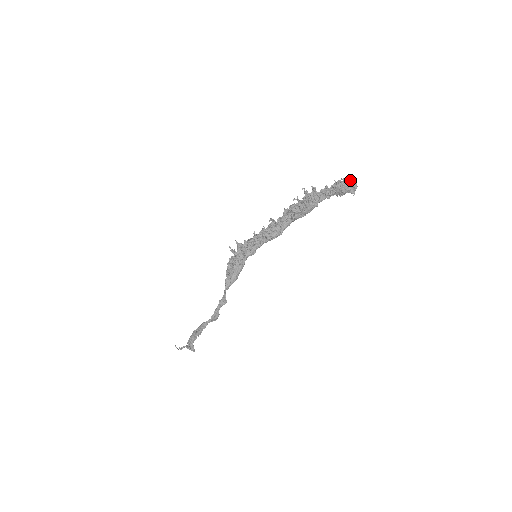
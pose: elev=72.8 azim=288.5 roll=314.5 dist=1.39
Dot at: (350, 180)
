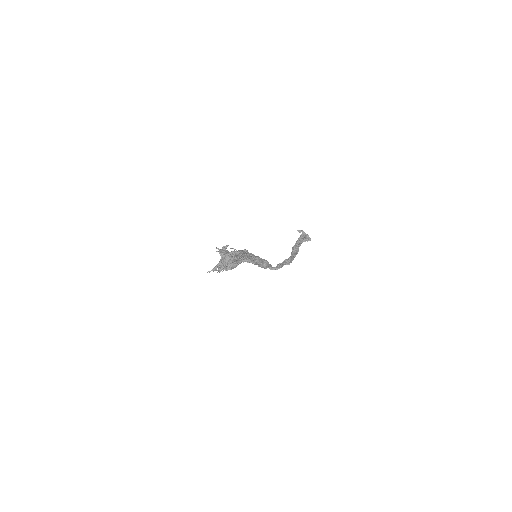
Dot at: occluded
